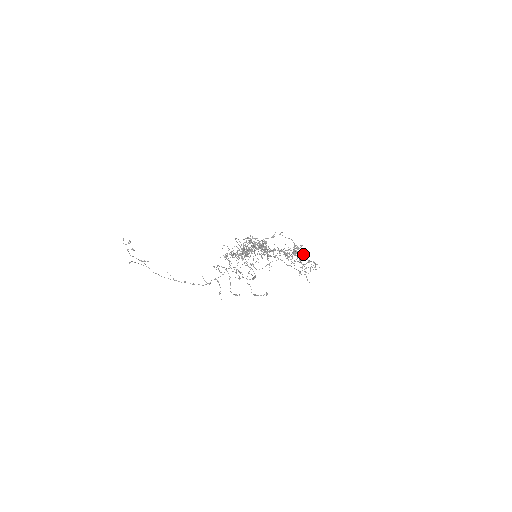
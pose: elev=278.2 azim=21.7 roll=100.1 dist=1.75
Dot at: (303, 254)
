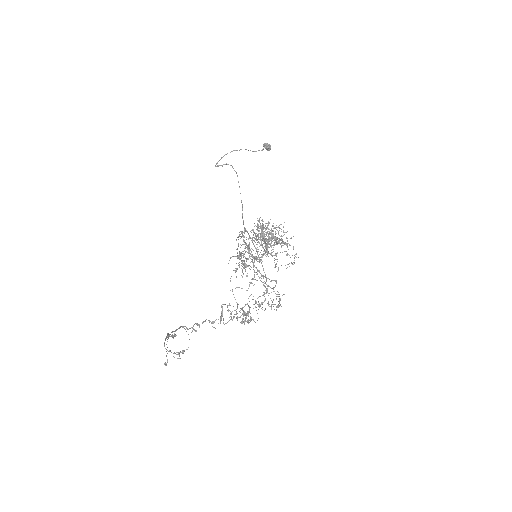
Dot at: (267, 150)
